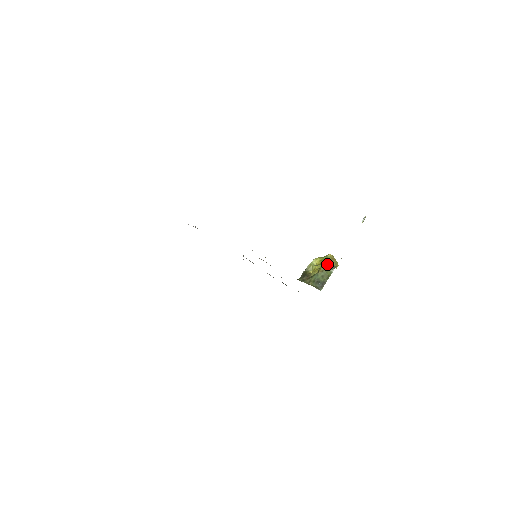
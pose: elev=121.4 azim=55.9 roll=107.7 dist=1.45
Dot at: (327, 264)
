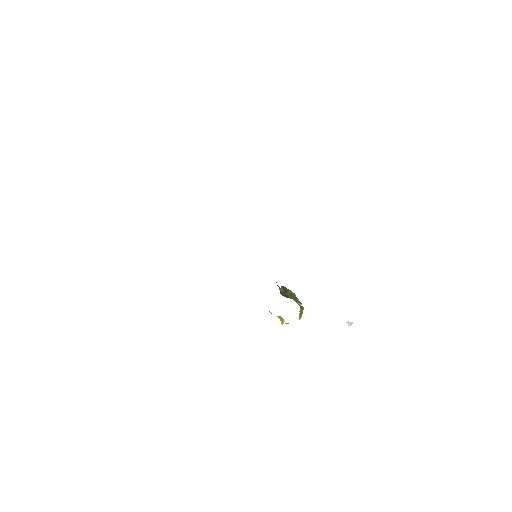
Dot at: occluded
